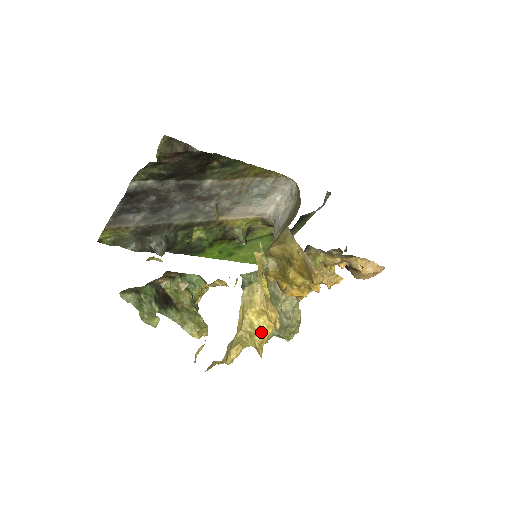
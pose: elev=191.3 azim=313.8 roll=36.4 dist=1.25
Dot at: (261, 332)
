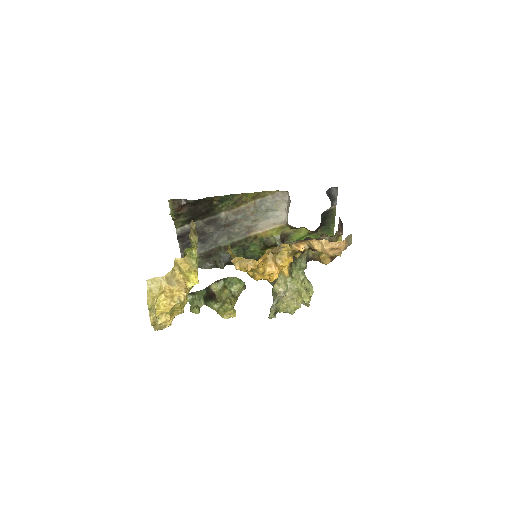
Dot at: (159, 303)
